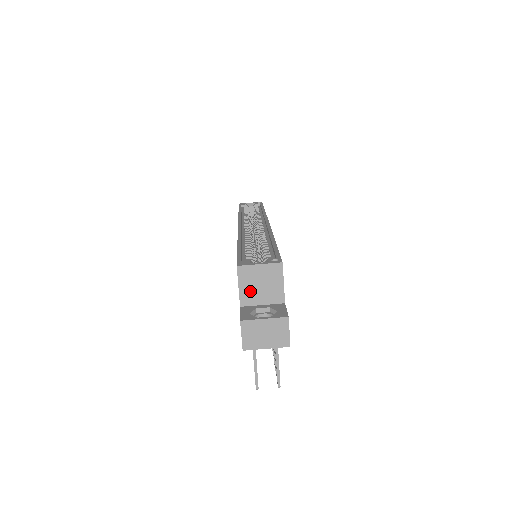
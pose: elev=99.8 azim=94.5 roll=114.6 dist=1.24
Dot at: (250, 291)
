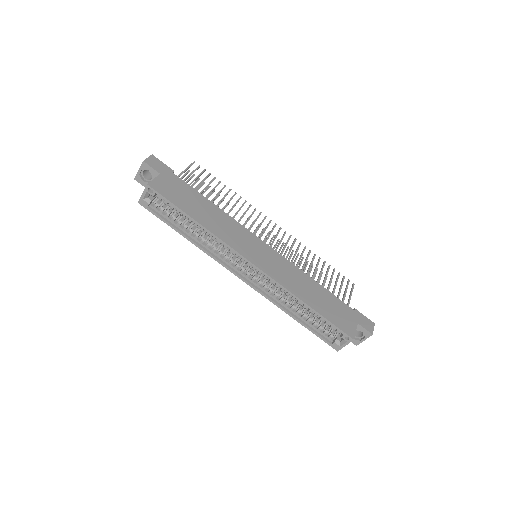
Dot at: occluded
